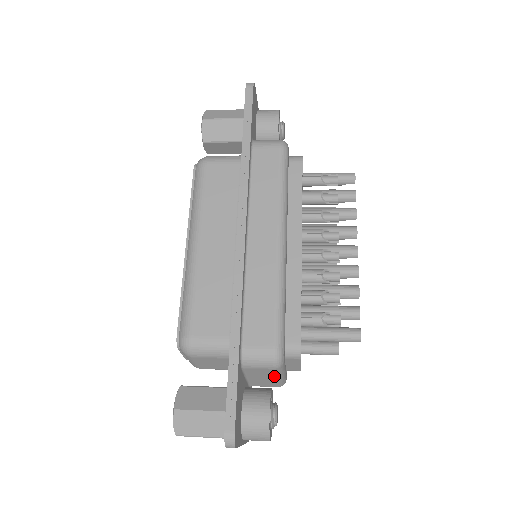
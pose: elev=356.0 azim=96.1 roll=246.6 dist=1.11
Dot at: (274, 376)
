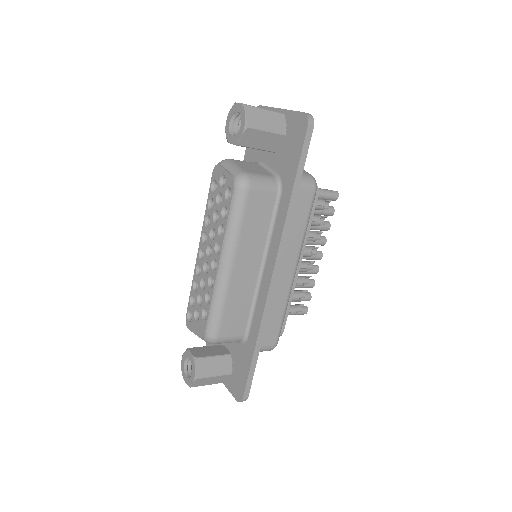
Dot at: occluded
